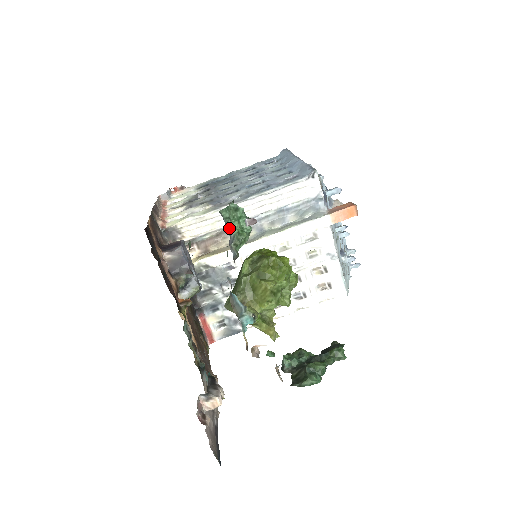
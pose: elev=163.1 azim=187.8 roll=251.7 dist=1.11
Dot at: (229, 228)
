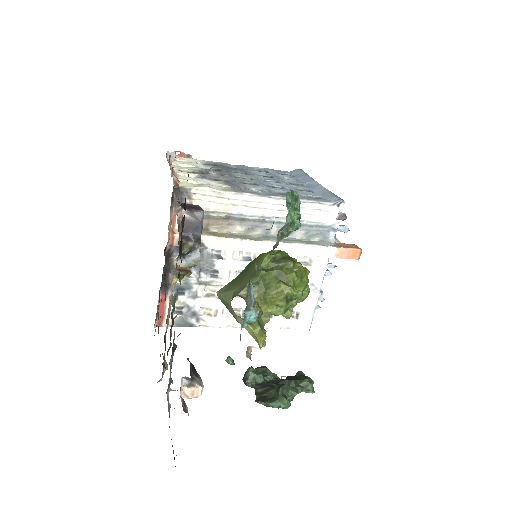
Dot at: (288, 214)
